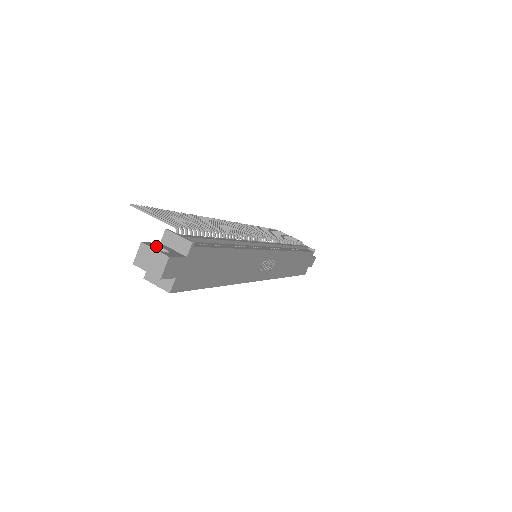
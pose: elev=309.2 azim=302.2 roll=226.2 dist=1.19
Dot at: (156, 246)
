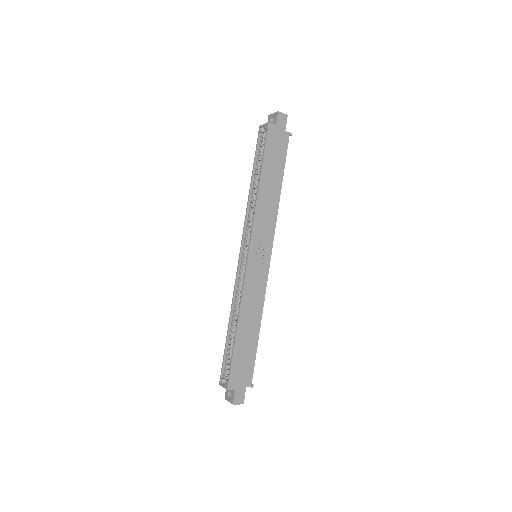
Dot at: occluded
